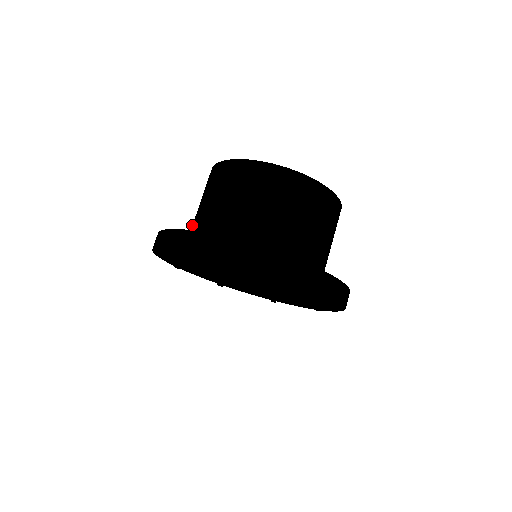
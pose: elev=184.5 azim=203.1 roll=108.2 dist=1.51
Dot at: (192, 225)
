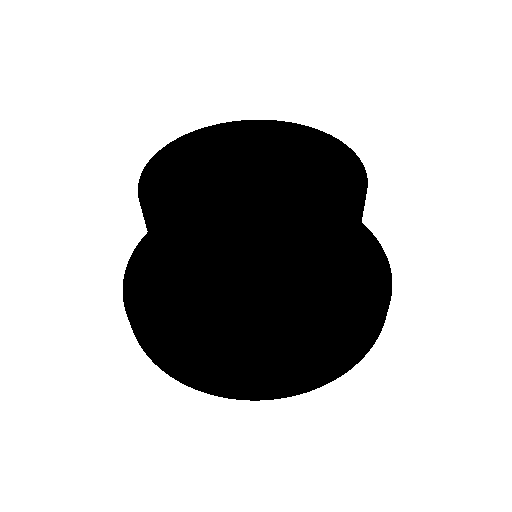
Dot at: occluded
